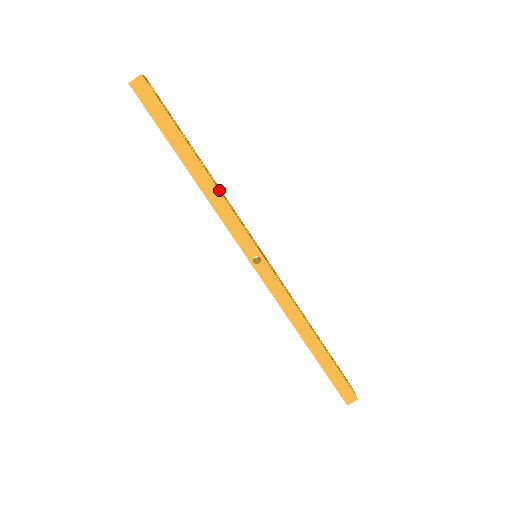
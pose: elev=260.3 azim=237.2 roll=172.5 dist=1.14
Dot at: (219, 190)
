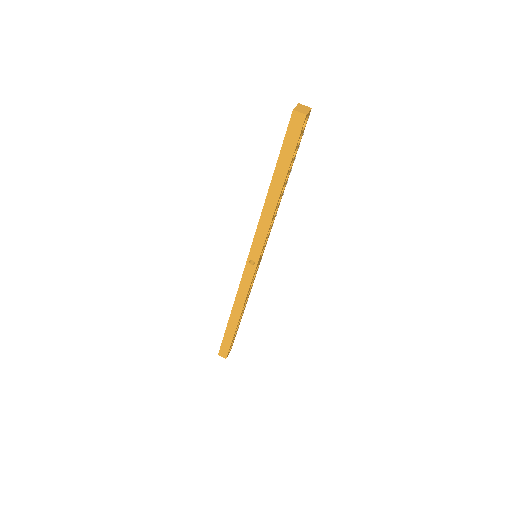
Dot at: occluded
